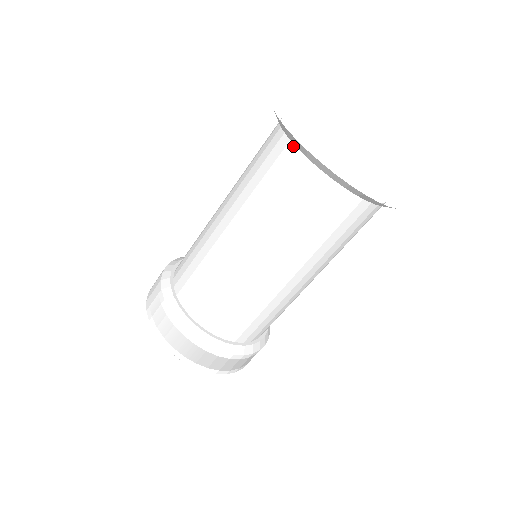
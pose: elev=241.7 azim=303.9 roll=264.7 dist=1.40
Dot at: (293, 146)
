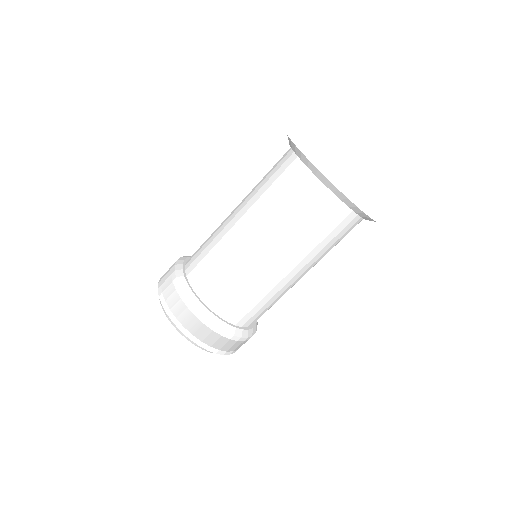
Dot at: (299, 161)
